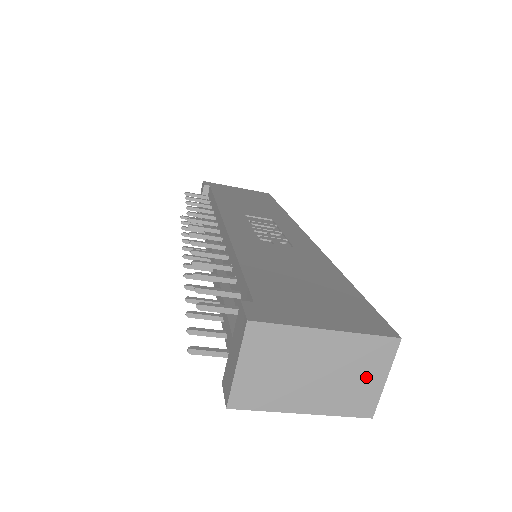
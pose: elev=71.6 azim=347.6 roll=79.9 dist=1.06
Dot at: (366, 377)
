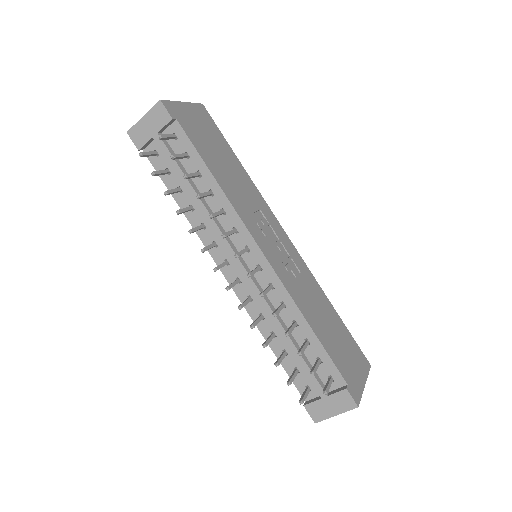
Dot at: occluded
